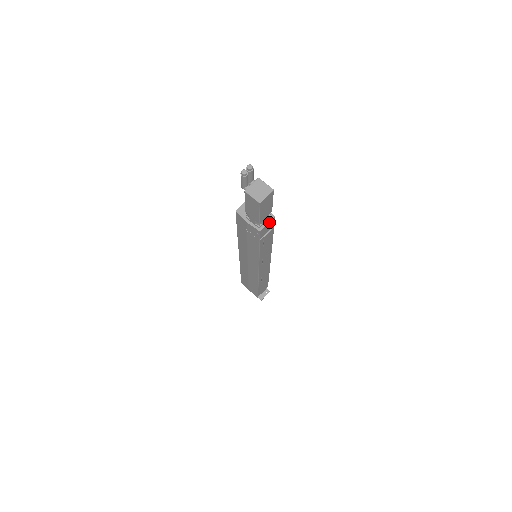
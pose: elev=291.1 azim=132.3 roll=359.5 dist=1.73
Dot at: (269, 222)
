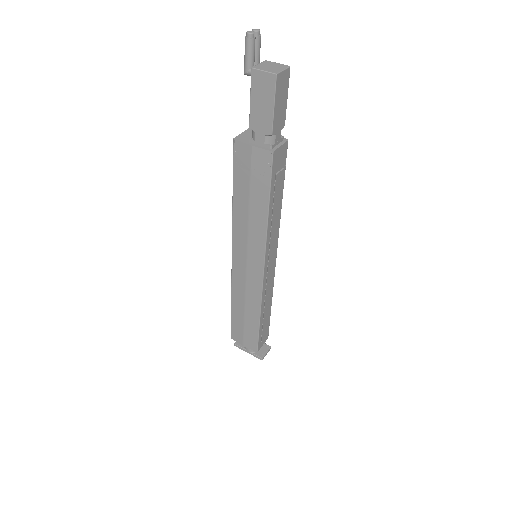
Dot at: (282, 144)
